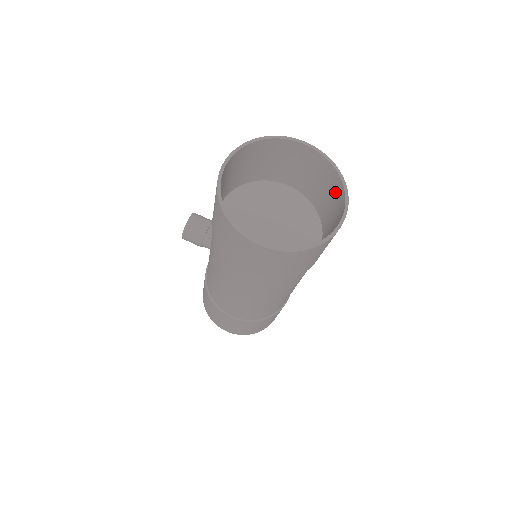
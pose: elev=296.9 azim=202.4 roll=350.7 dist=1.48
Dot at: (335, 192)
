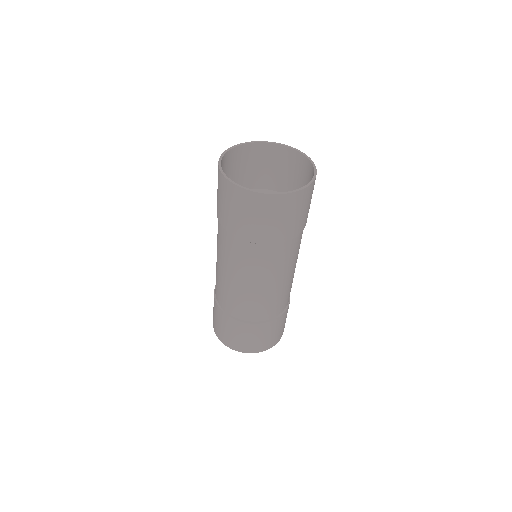
Dot at: occluded
